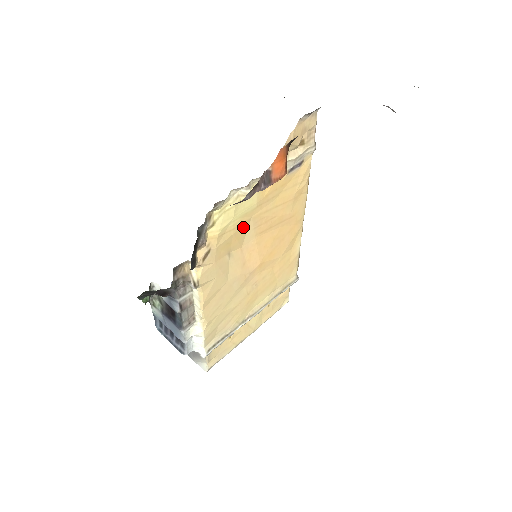
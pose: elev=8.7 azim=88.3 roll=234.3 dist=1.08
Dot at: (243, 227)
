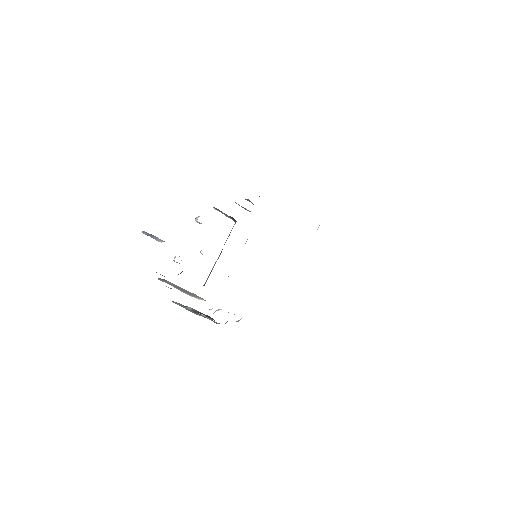
Dot at: occluded
